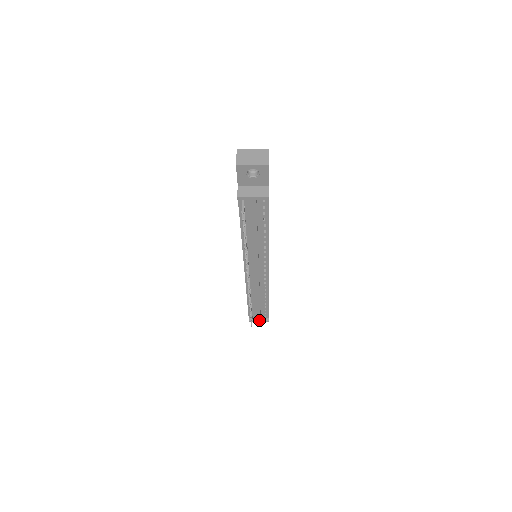
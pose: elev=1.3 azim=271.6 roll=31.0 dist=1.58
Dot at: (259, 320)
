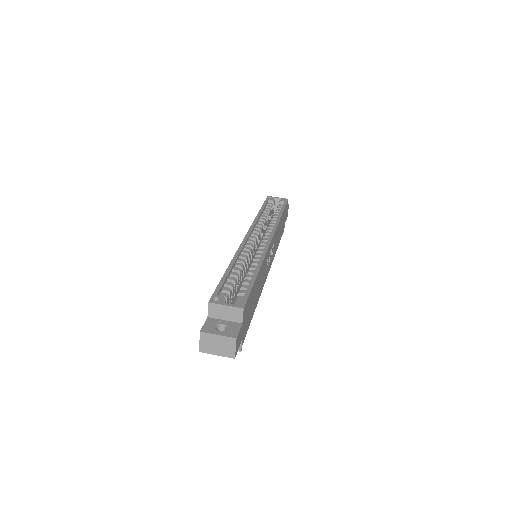
Dot at: occluded
